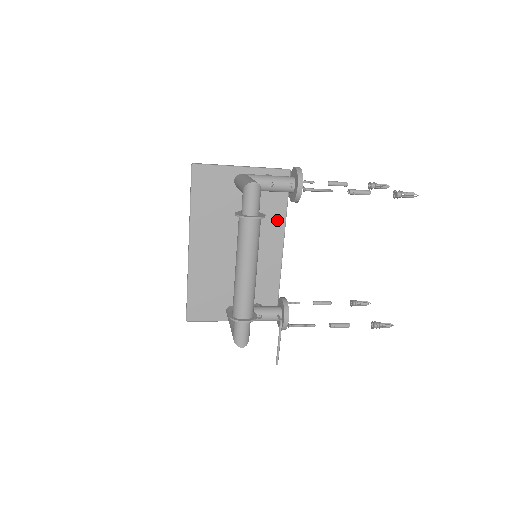
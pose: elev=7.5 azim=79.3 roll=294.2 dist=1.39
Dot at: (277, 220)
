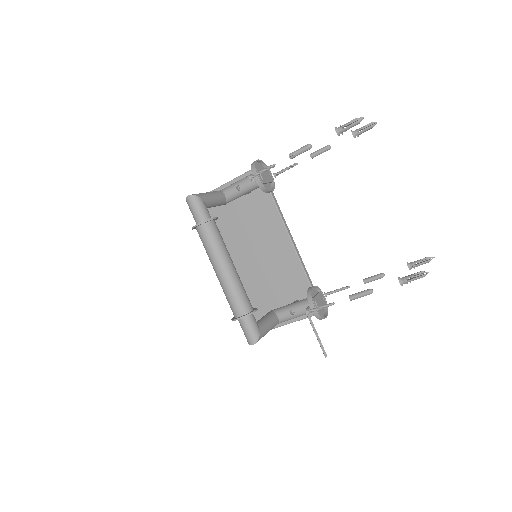
Dot at: (271, 215)
